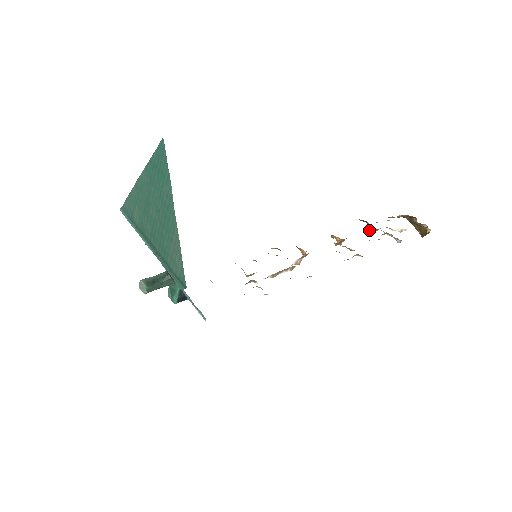
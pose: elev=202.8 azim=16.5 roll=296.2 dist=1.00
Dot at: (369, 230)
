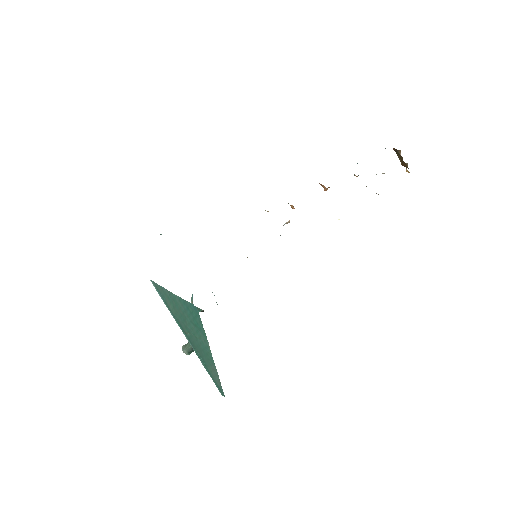
Dot at: (354, 175)
